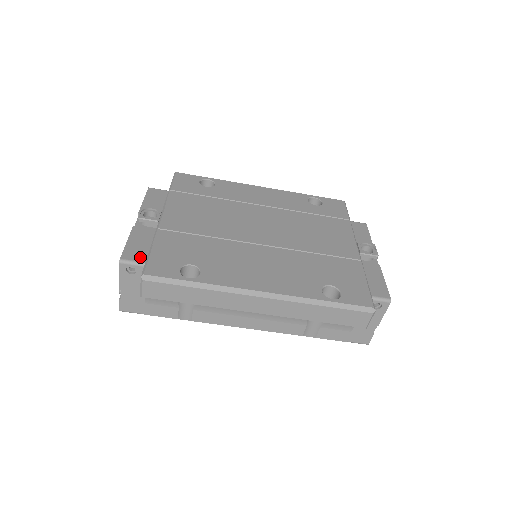
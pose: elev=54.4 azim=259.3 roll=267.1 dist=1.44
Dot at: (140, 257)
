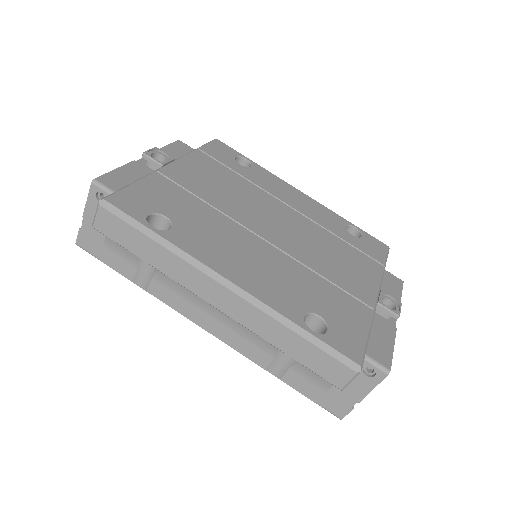
Dot at: (118, 187)
